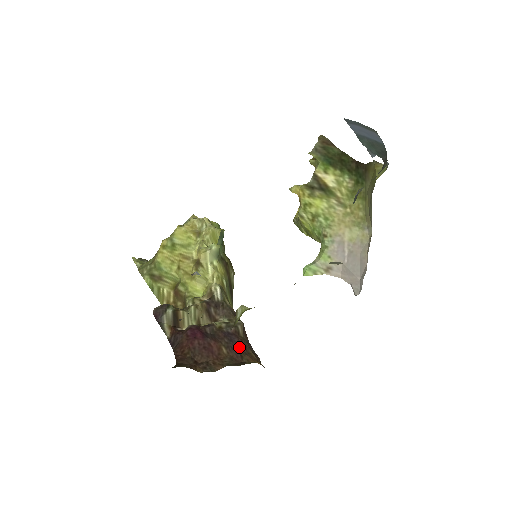
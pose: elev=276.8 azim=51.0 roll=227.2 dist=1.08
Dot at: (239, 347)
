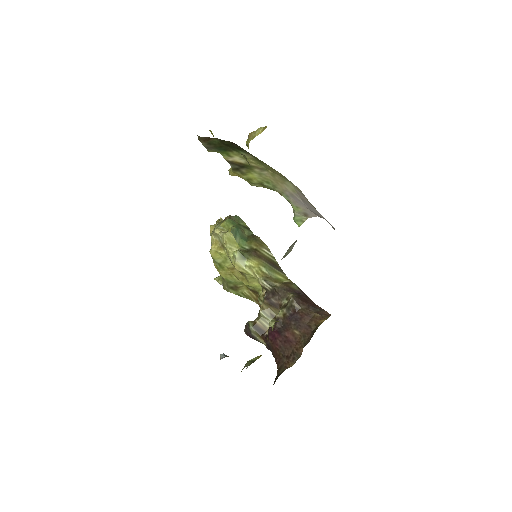
Dot at: (304, 320)
